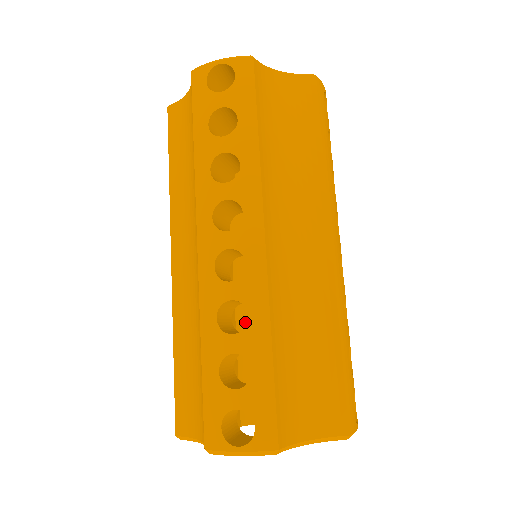
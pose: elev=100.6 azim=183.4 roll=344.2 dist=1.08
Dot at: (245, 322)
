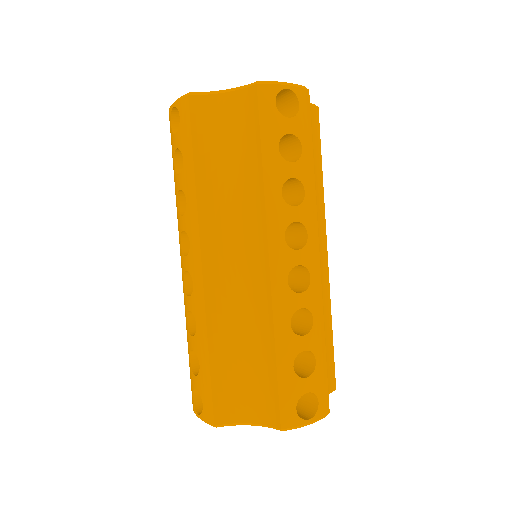
Dot at: occluded
